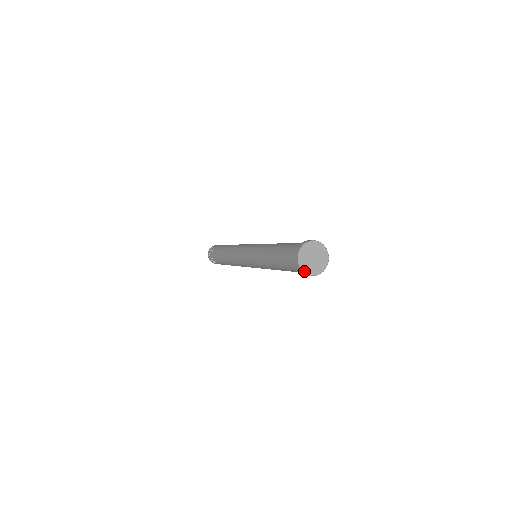
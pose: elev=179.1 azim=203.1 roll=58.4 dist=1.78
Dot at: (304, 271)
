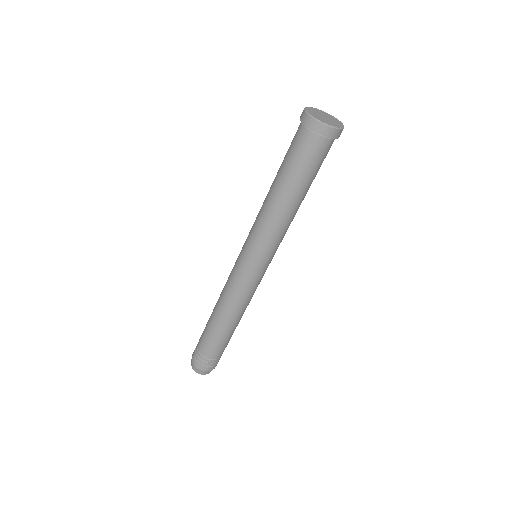
Dot at: (327, 124)
